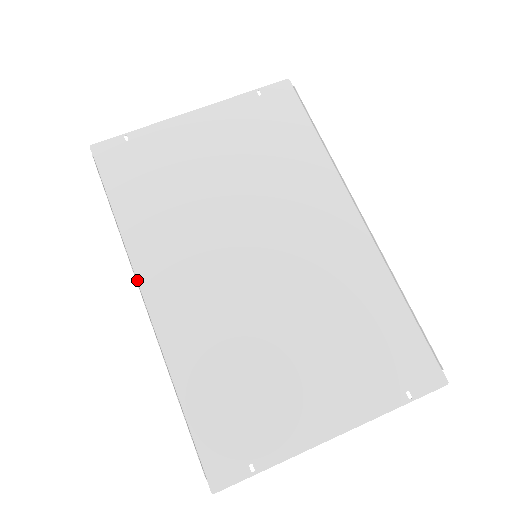
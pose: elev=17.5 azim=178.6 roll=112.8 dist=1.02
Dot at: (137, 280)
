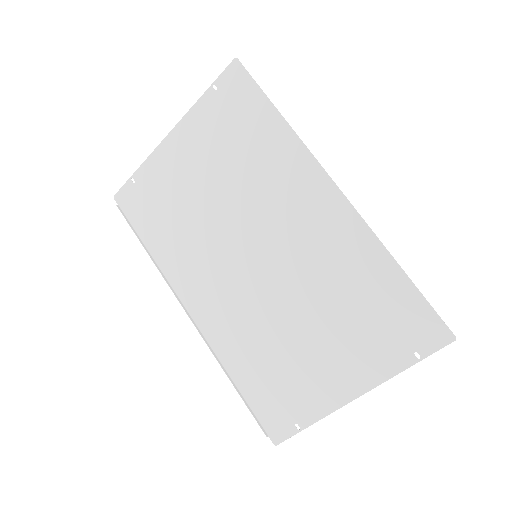
Dot at: (179, 299)
